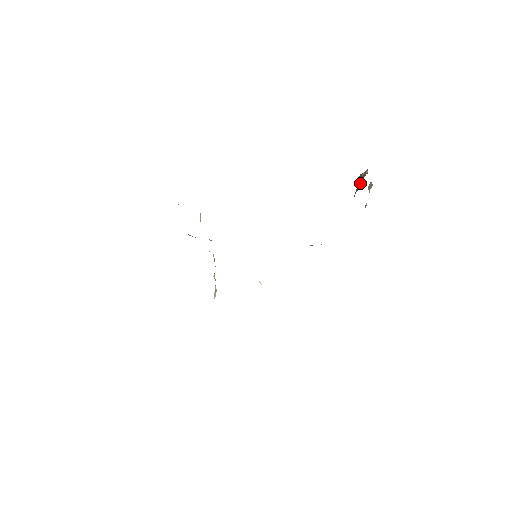
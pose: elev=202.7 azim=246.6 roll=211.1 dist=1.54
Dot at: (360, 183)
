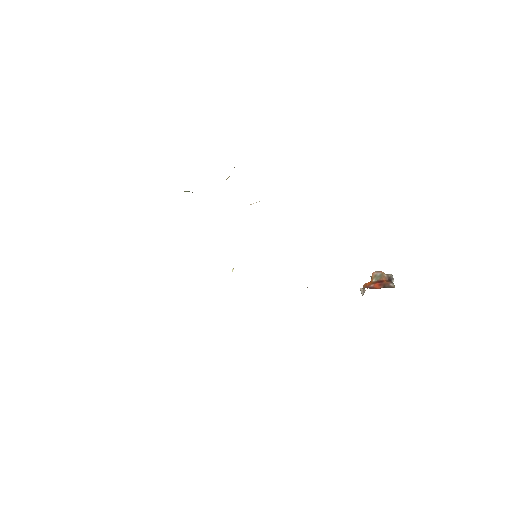
Dot at: (383, 285)
